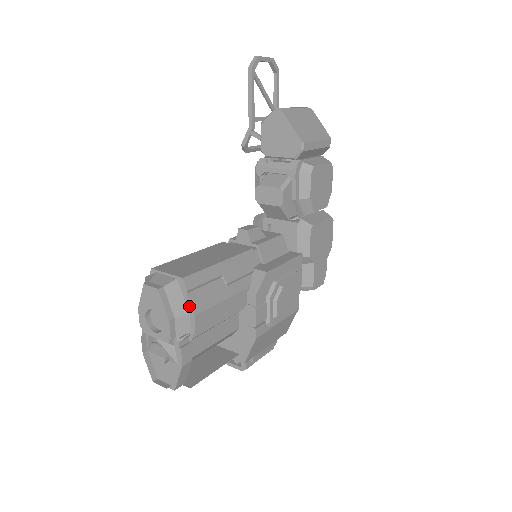
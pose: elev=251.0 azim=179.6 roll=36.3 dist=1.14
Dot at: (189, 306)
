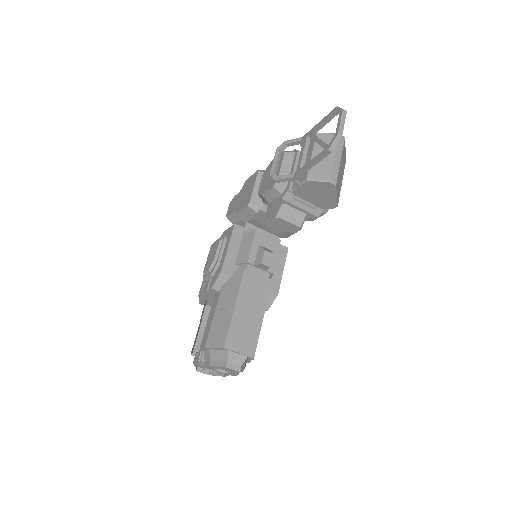
Dot at: (249, 361)
